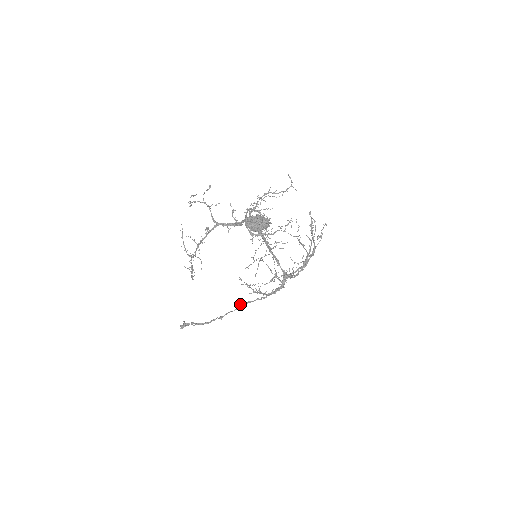
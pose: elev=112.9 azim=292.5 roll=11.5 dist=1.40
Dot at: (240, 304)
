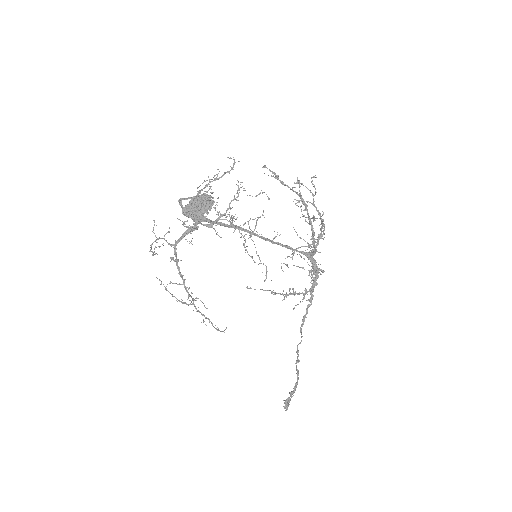
Dot at: occluded
